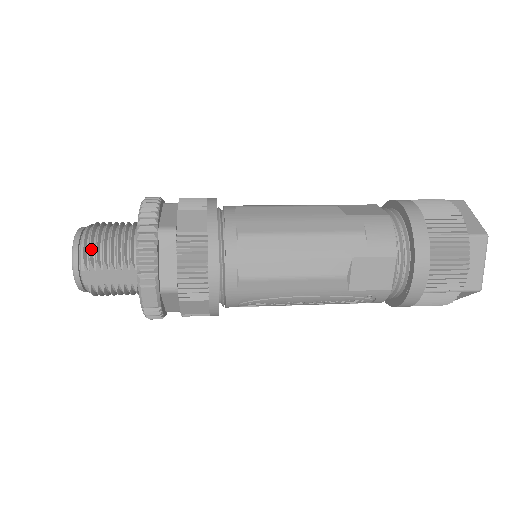
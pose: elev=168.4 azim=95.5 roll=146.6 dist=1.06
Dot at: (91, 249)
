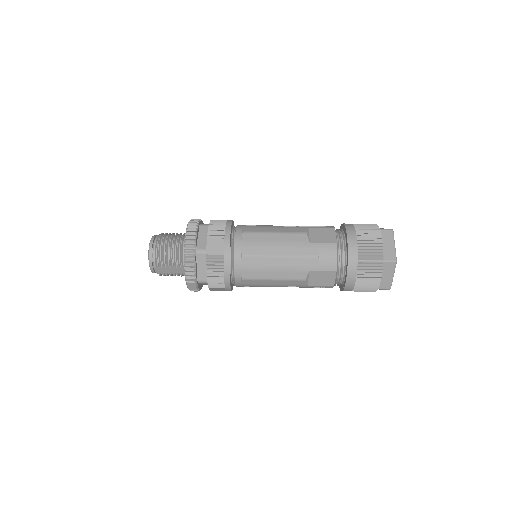
Dot at: (159, 257)
